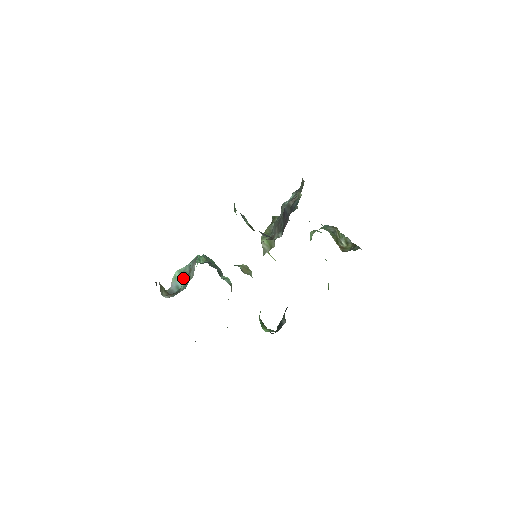
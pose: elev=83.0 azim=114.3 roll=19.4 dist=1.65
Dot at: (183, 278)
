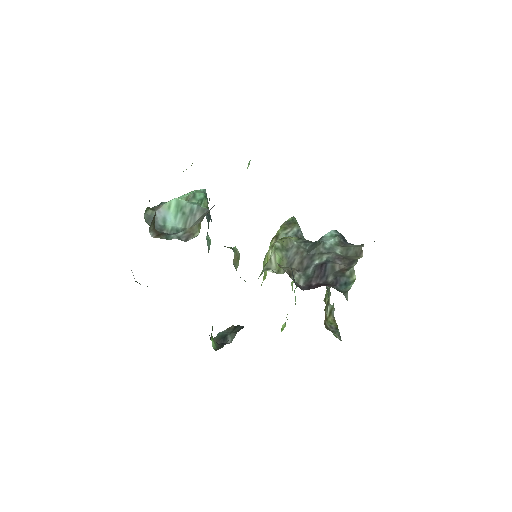
Dot at: (177, 217)
